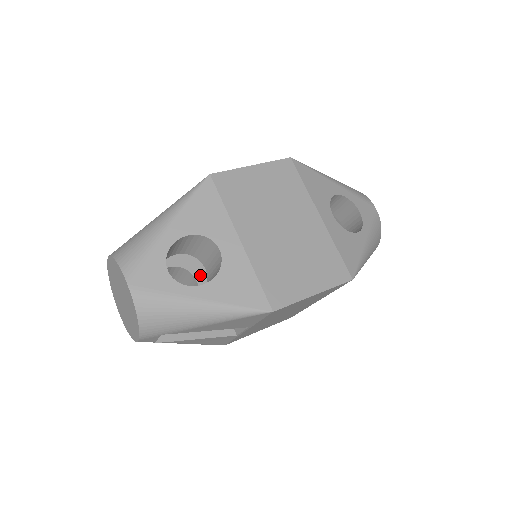
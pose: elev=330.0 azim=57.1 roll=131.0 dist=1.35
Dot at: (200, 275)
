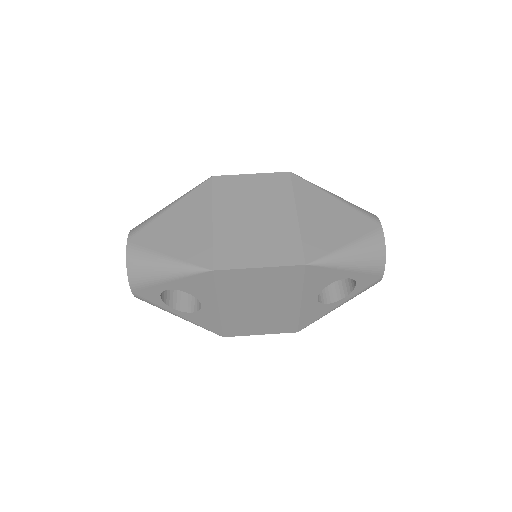
Dot at: occluded
